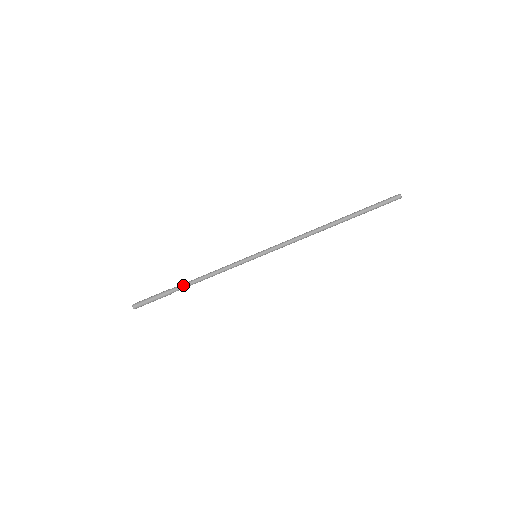
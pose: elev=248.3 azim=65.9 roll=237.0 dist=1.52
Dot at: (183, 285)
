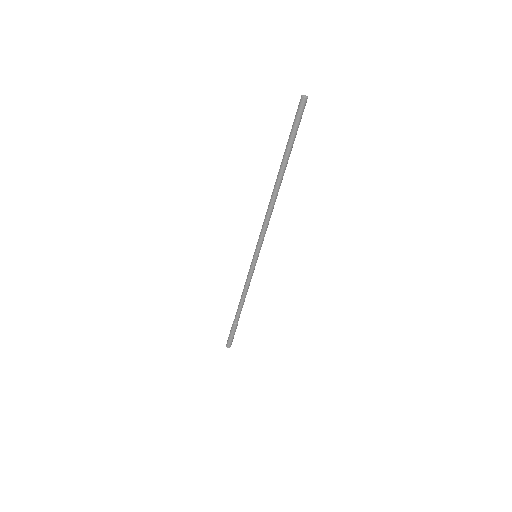
Dot at: (236, 312)
